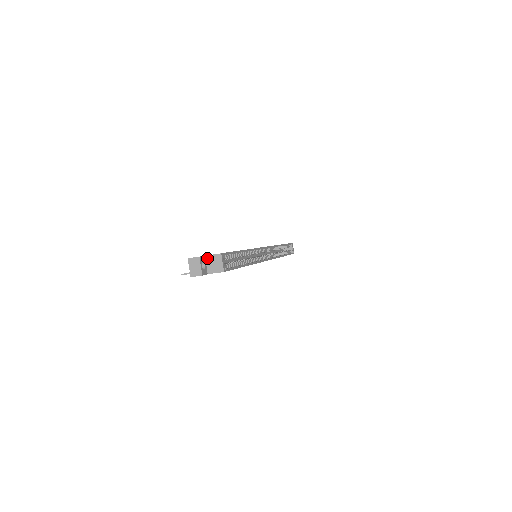
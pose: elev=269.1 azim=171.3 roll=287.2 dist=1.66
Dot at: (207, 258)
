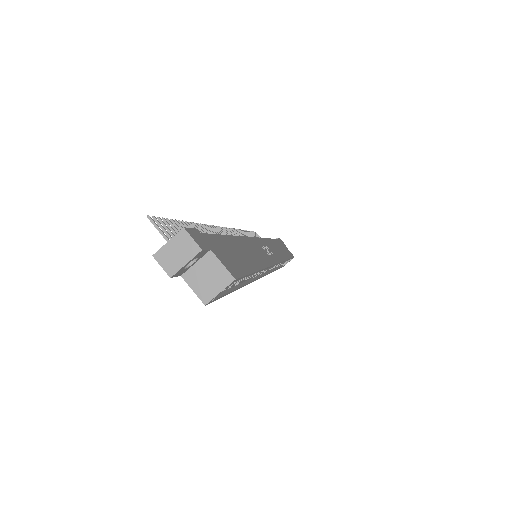
Dot at: (209, 256)
